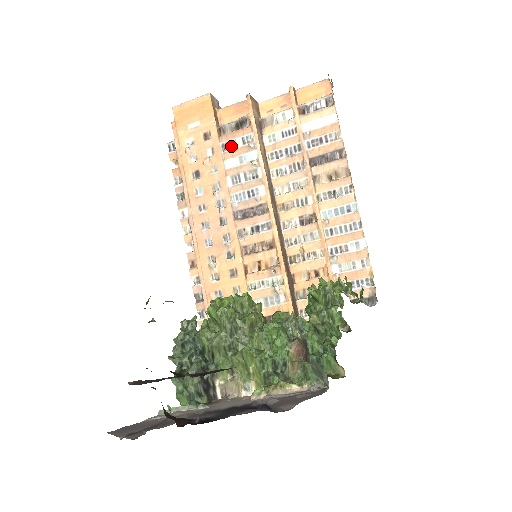
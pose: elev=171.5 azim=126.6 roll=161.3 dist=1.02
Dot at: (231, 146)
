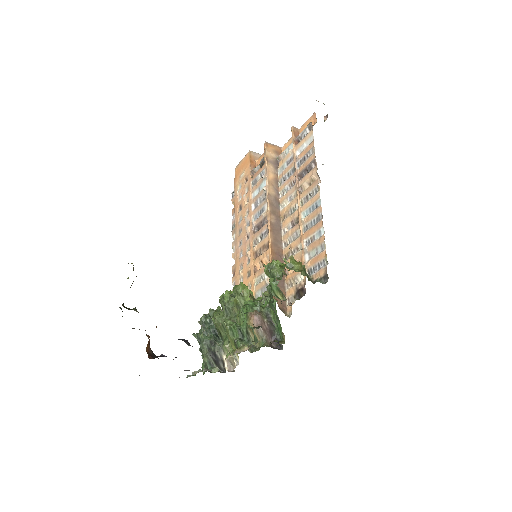
Dot at: (256, 182)
